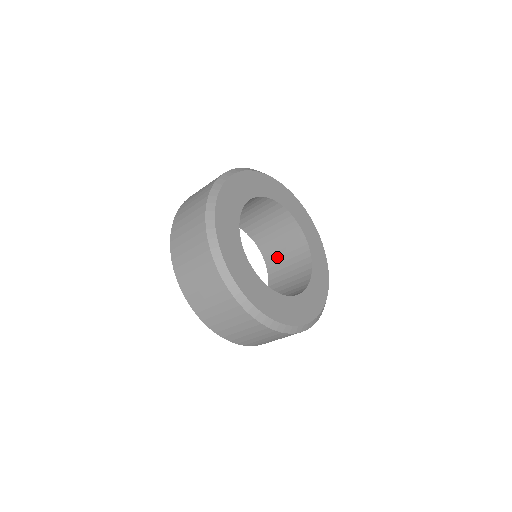
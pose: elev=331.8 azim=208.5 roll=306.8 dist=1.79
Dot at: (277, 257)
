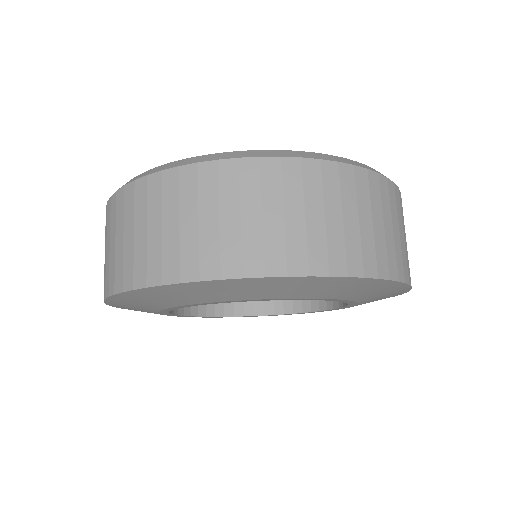
Dot at: occluded
